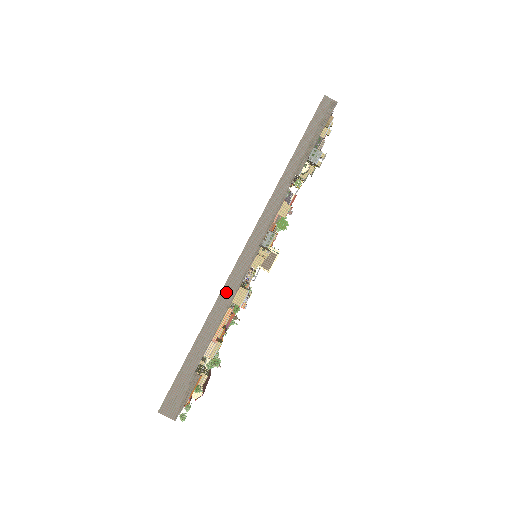
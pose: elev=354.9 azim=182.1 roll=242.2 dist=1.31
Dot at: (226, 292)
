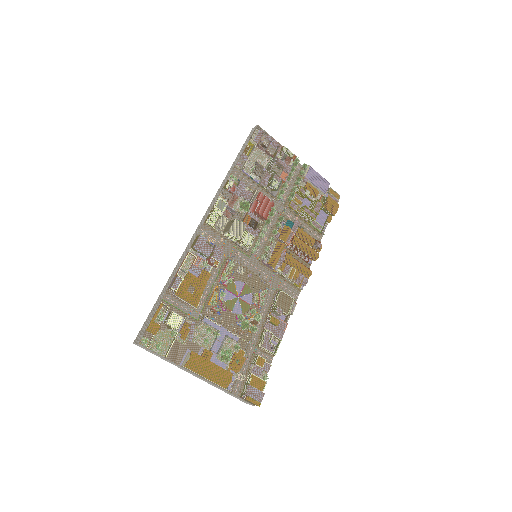
Dot at: (189, 244)
